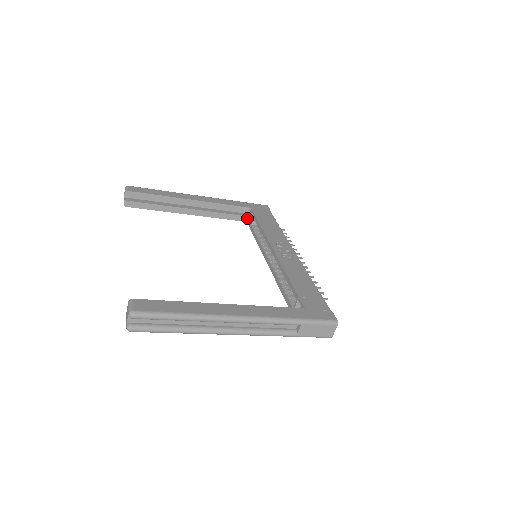
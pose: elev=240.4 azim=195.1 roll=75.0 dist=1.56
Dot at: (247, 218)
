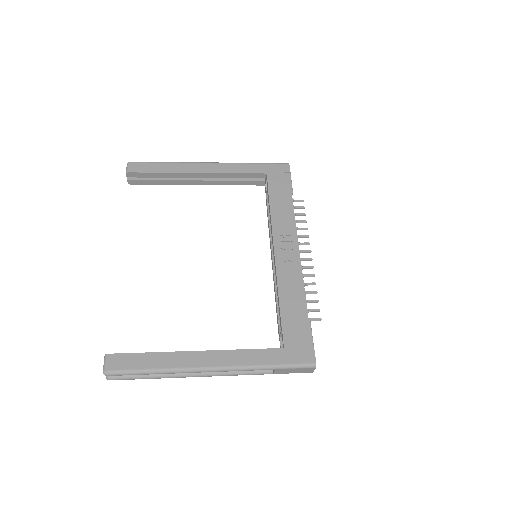
Dot at: (264, 182)
